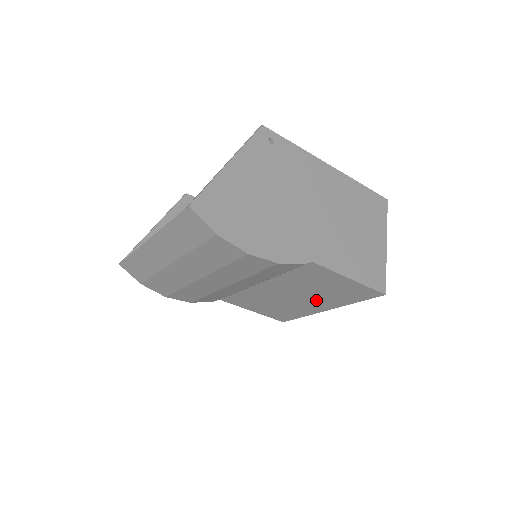
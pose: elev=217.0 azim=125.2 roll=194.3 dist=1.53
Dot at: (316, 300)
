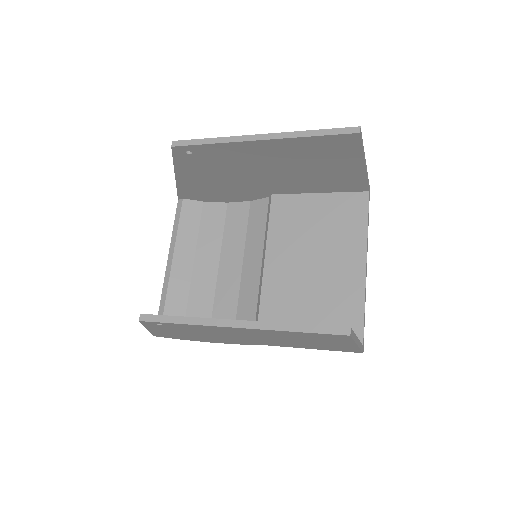
Dot at: occluded
